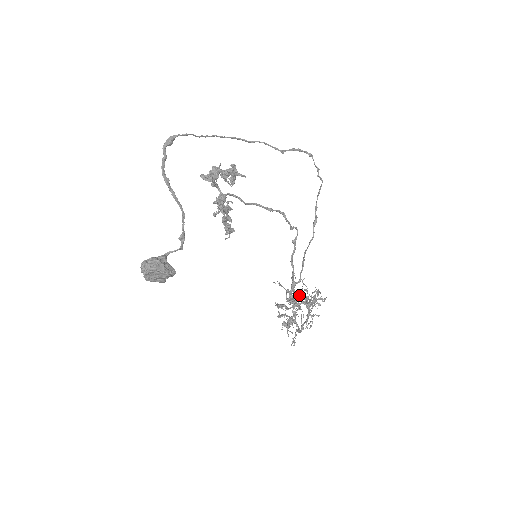
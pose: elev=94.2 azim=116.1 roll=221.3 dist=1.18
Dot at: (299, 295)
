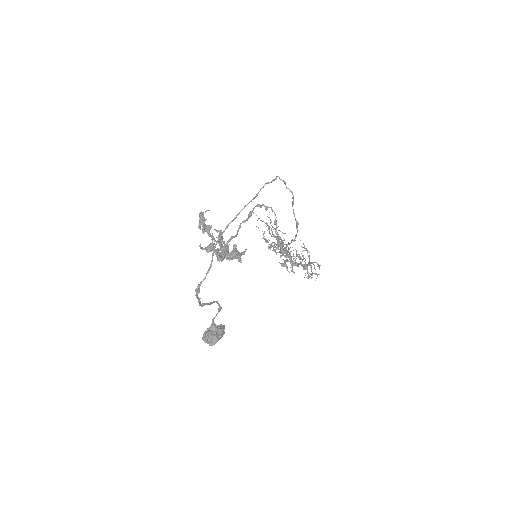
Dot at: occluded
